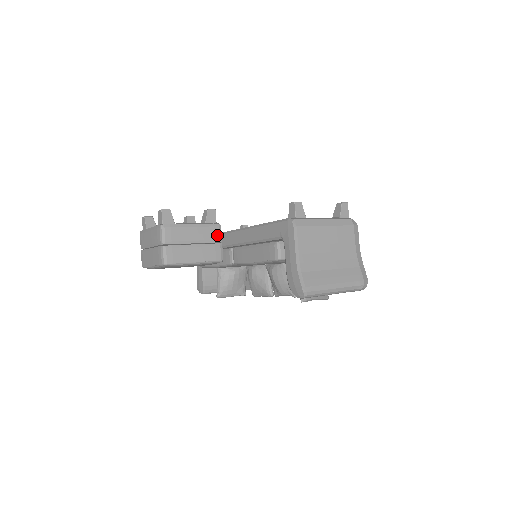
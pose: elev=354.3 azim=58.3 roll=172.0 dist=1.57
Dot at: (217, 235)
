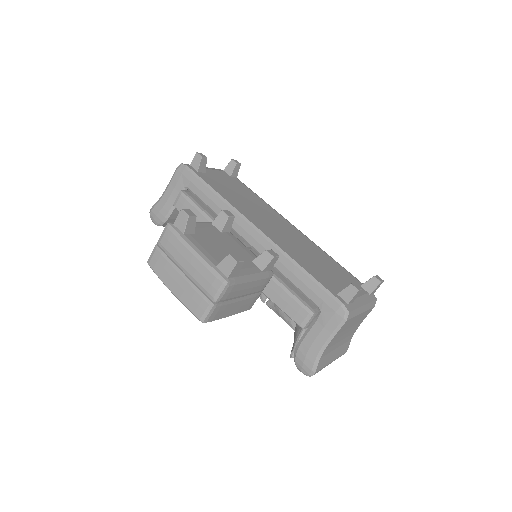
Dot at: (264, 286)
